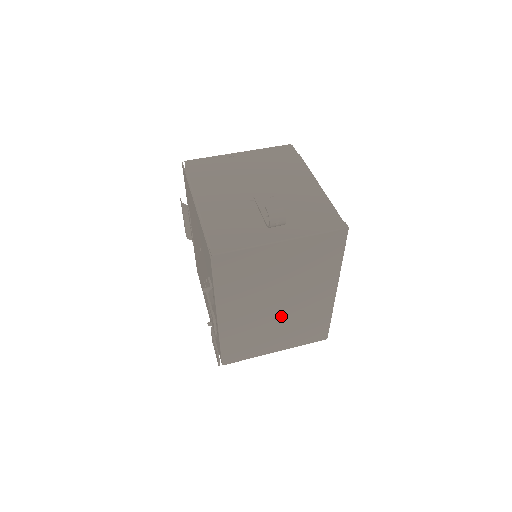
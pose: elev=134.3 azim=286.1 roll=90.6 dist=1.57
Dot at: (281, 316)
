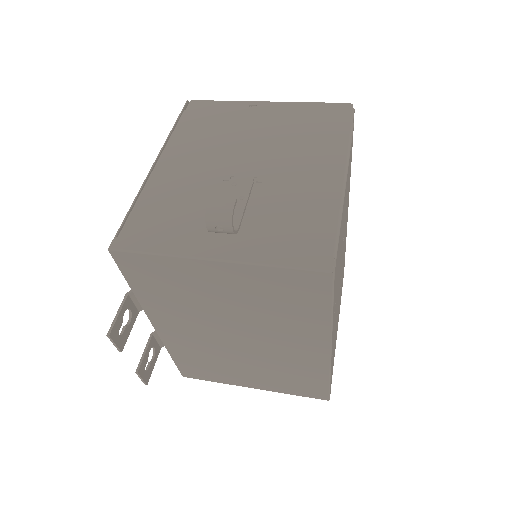
Dot at: (247, 353)
